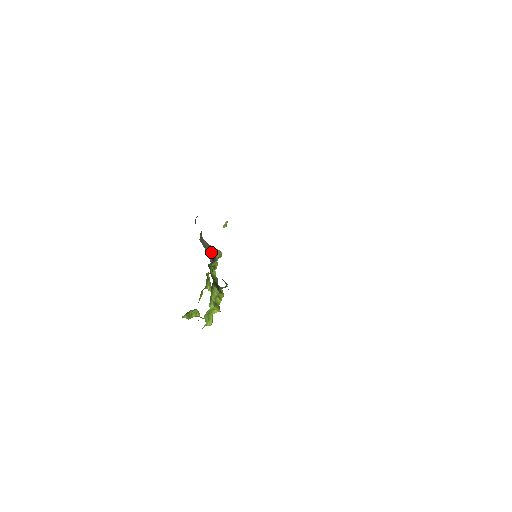
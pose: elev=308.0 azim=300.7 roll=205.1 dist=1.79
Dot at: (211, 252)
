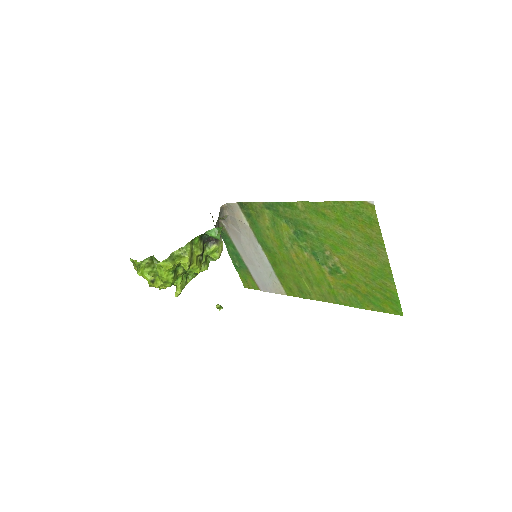
Dot at: occluded
